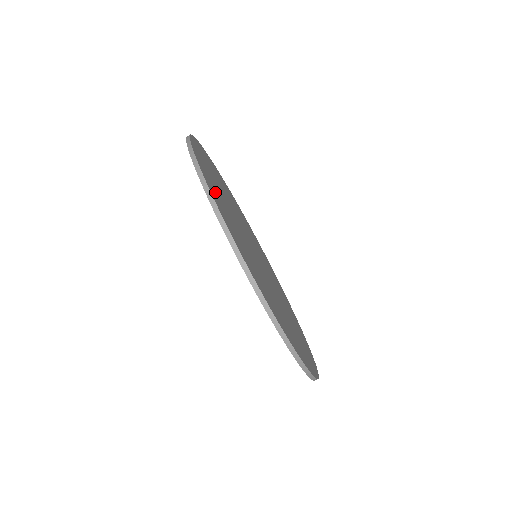
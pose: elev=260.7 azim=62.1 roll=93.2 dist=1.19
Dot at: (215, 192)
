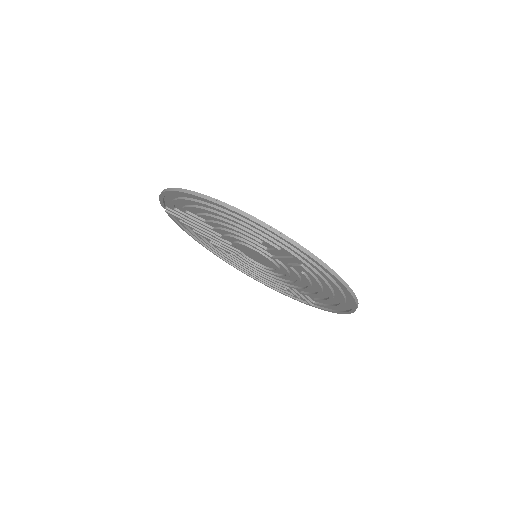
Dot at: occluded
